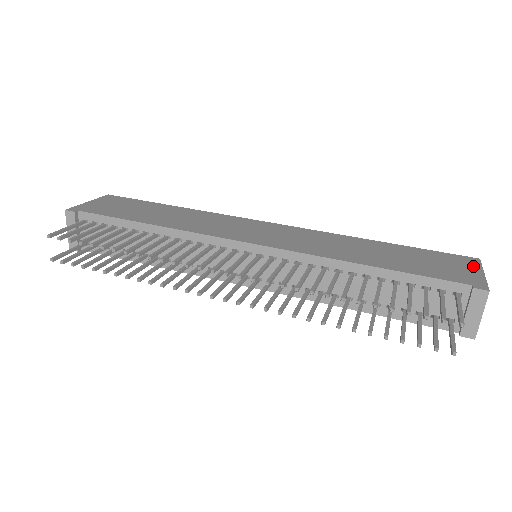
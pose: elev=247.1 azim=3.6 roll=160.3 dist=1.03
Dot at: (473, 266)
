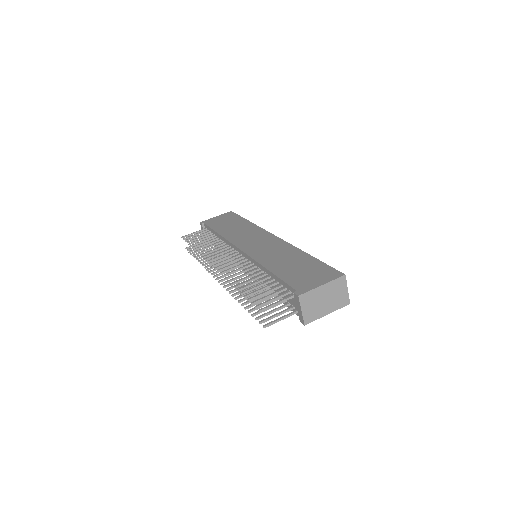
Dot at: (327, 279)
